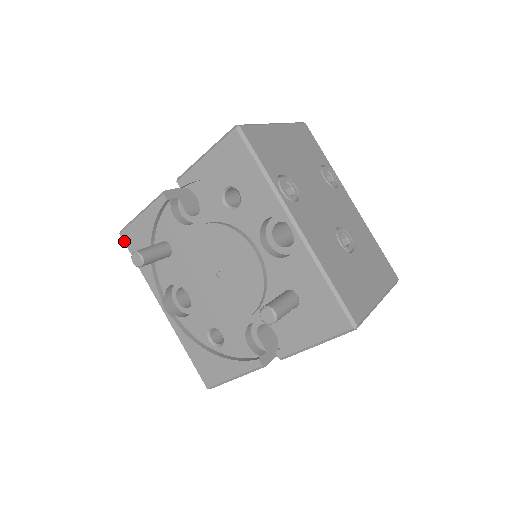
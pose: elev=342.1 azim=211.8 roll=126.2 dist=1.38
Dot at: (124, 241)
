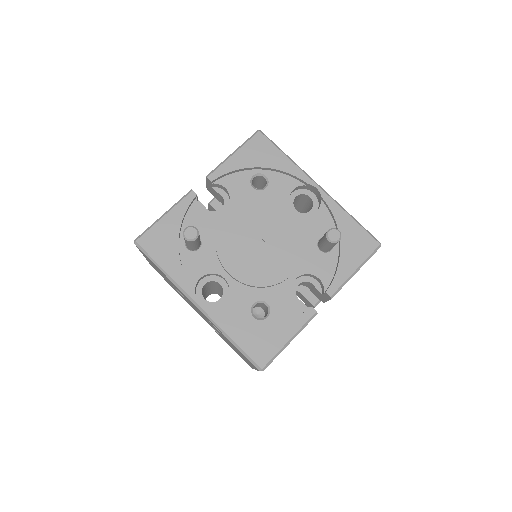
Dot at: (142, 247)
